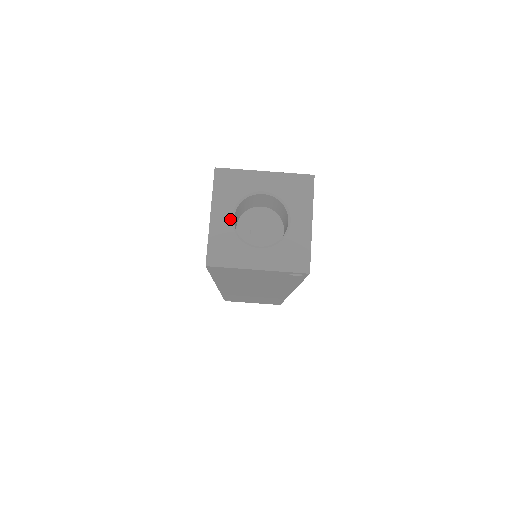
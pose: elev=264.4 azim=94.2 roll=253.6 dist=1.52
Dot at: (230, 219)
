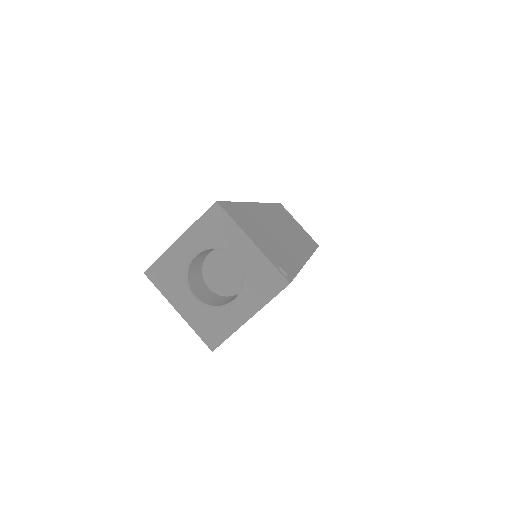
Dot at: (193, 301)
